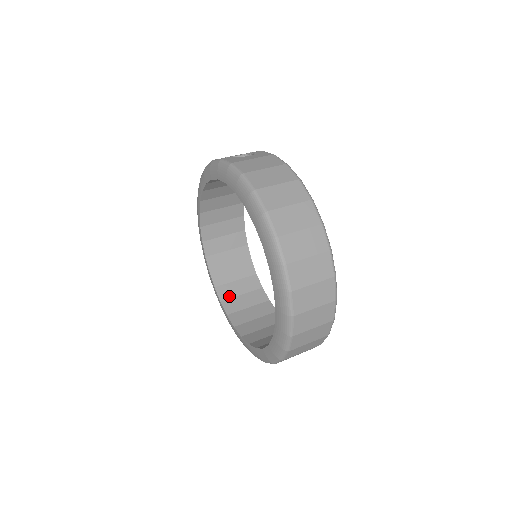
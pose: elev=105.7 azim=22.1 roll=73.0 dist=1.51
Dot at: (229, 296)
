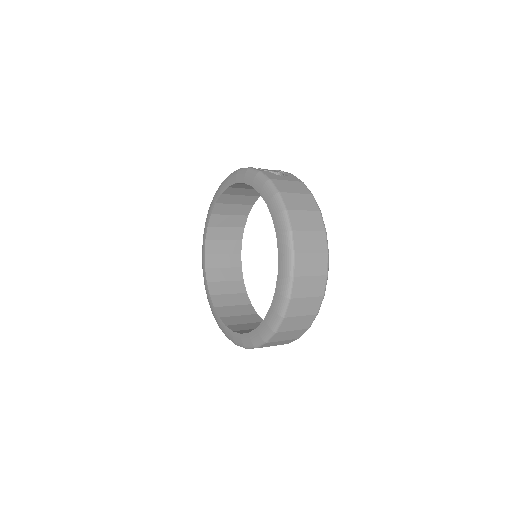
Dot at: (215, 279)
